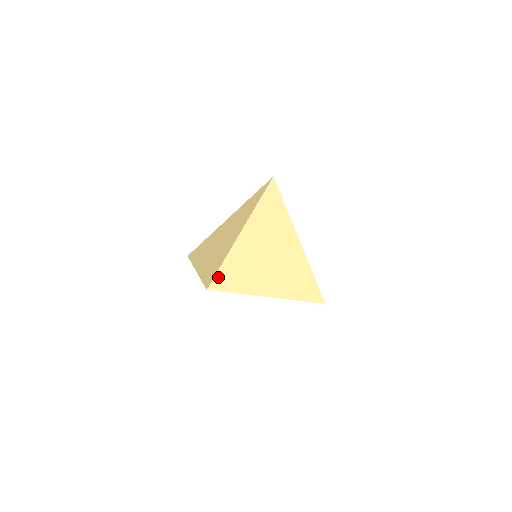
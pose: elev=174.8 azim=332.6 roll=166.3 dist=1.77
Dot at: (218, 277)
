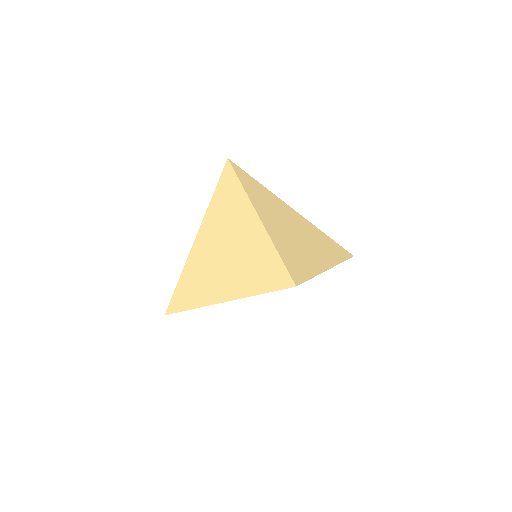
Dot at: (289, 269)
